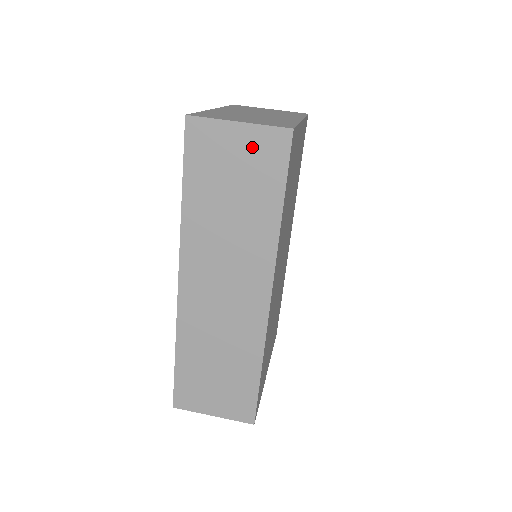
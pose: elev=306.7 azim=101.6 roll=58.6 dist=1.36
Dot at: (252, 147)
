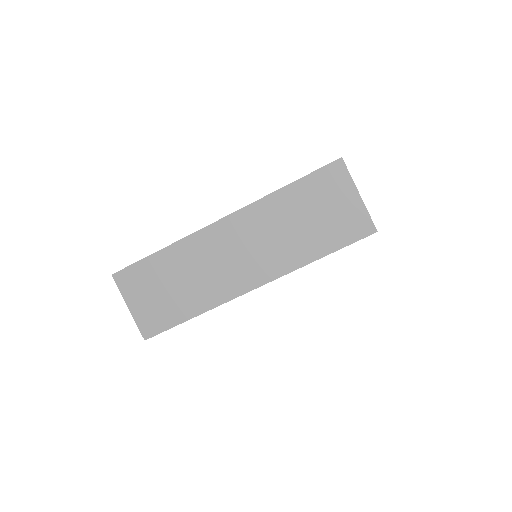
Dot at: (349, 213)
